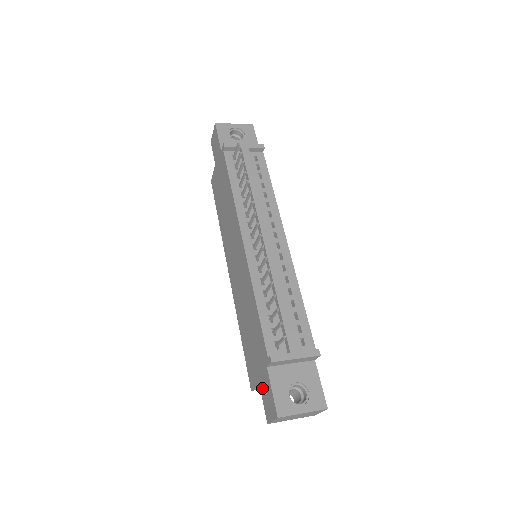
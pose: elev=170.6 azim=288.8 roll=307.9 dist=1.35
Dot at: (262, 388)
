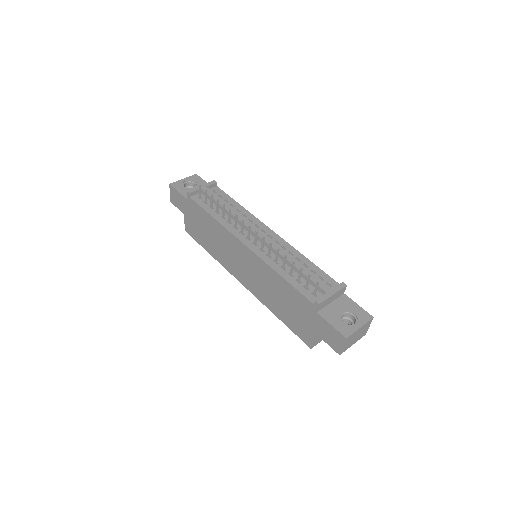
Dot at: (320, 334)
